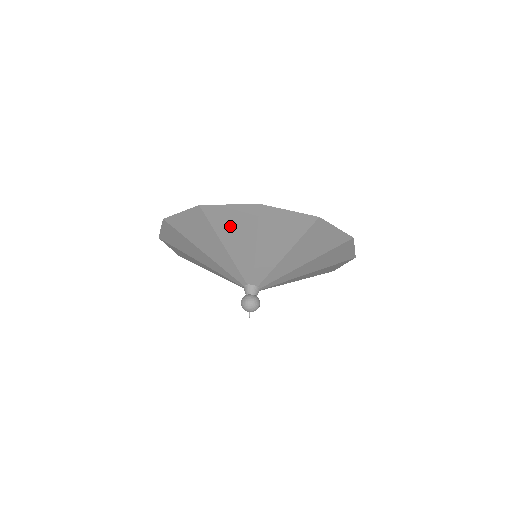
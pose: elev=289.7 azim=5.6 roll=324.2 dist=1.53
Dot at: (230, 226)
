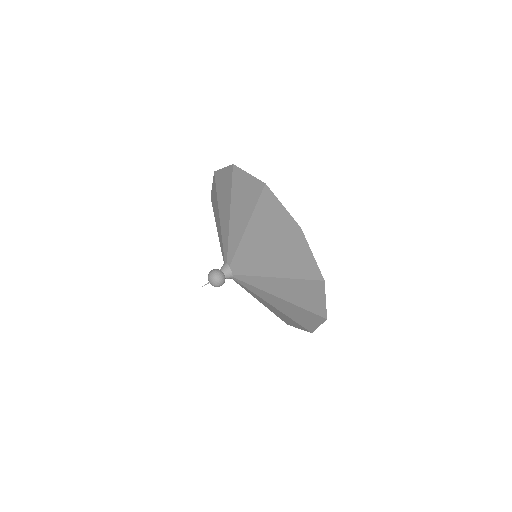
Dot at: (222, 191)
